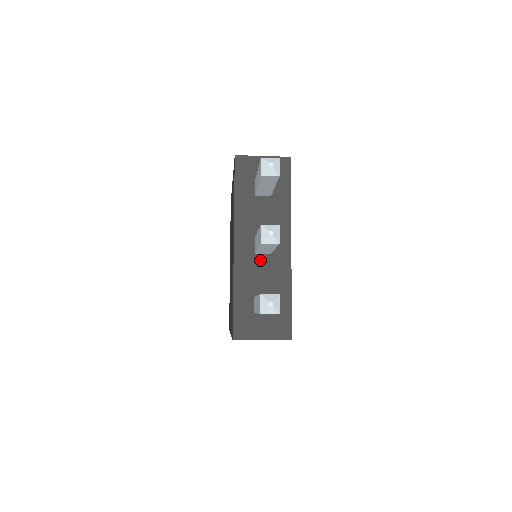
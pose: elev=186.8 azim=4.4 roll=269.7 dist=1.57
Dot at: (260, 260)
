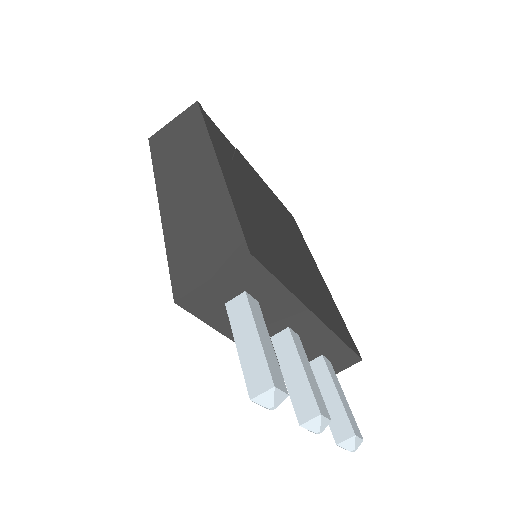
Dot at: occluded
